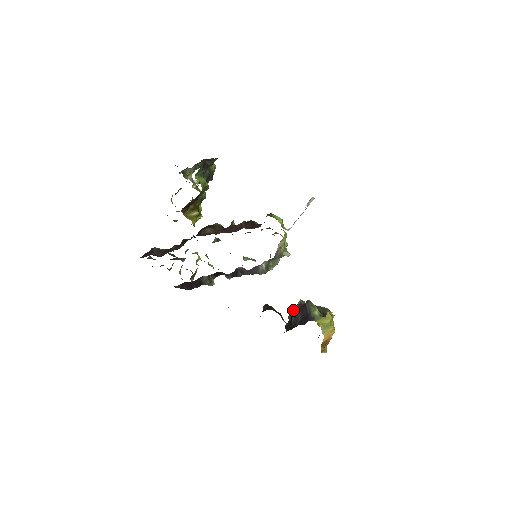
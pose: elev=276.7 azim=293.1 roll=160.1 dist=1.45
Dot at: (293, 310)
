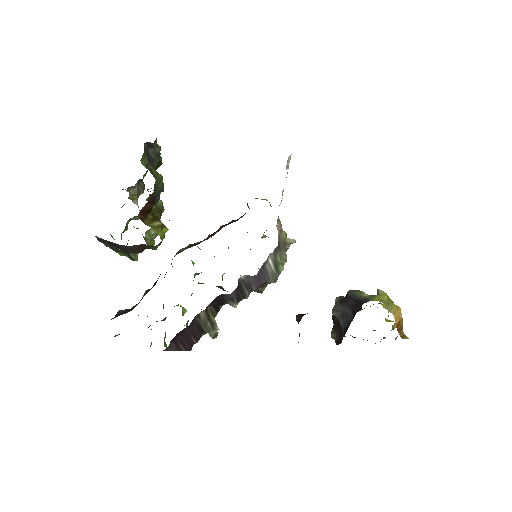
Dot at: (335, 311)
